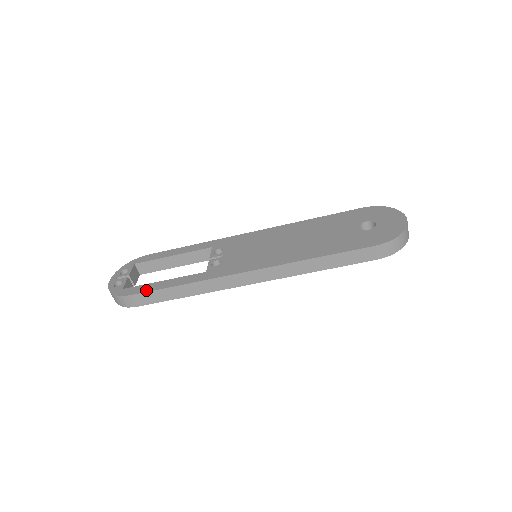
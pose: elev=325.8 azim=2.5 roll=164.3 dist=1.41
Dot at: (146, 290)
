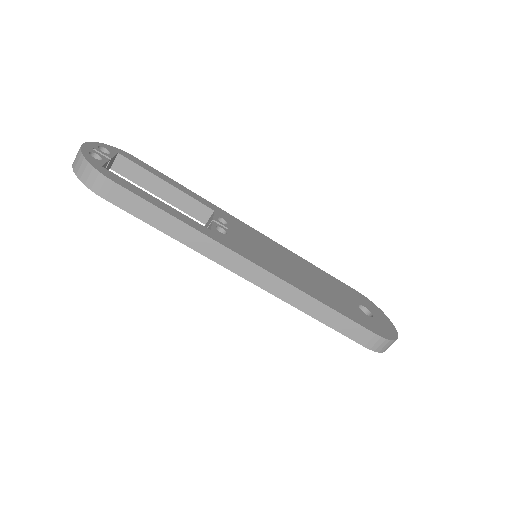
Dot at: (136, 192)
